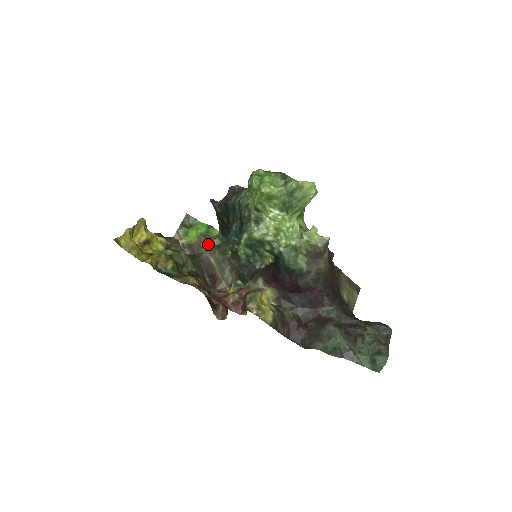
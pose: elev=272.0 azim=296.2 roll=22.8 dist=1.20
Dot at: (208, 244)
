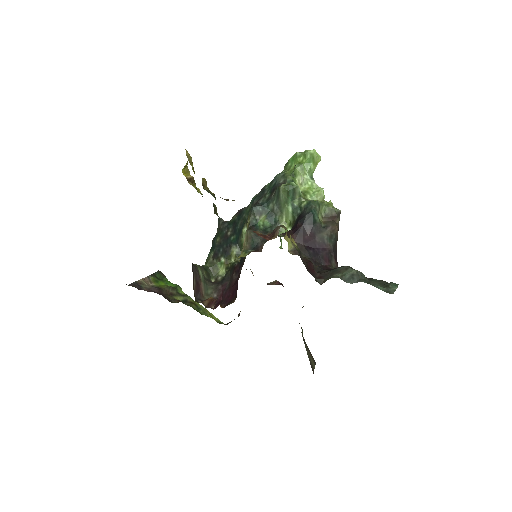
Dot at: (175, 296)
